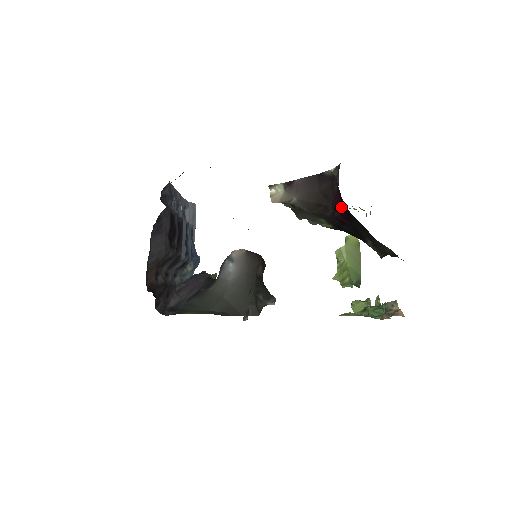
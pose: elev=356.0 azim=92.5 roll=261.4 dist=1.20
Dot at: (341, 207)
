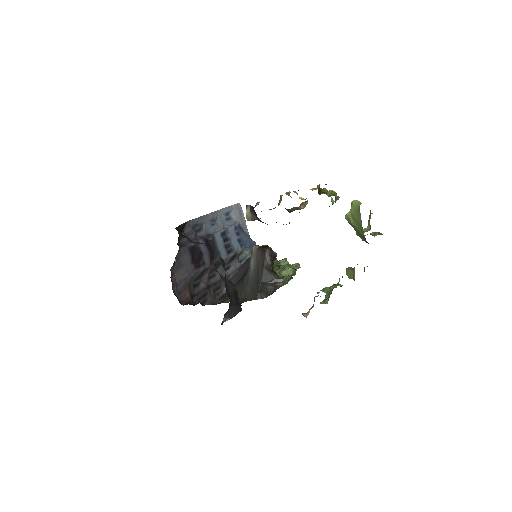
Dot at: occluded
